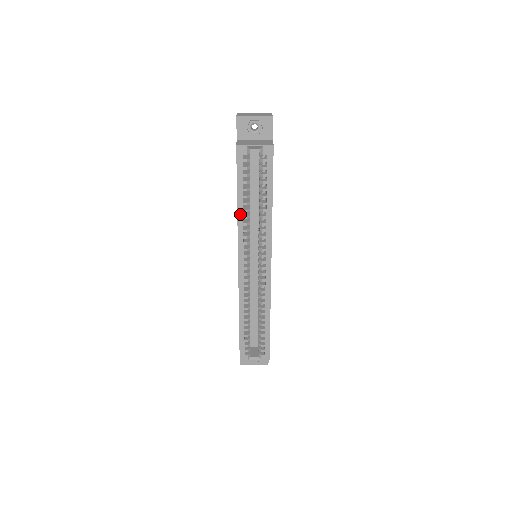
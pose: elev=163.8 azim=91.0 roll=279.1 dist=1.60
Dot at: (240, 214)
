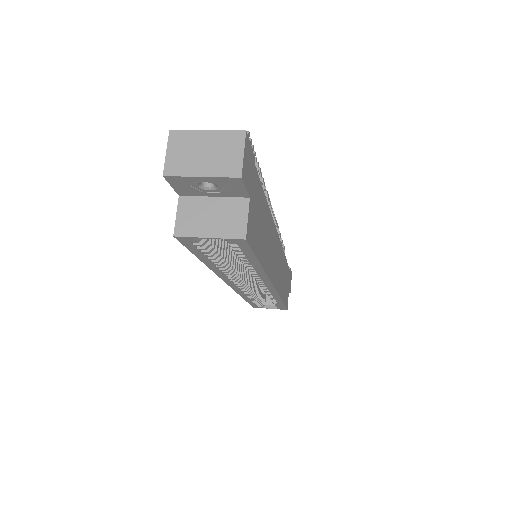
Dot at: (213, 268)
